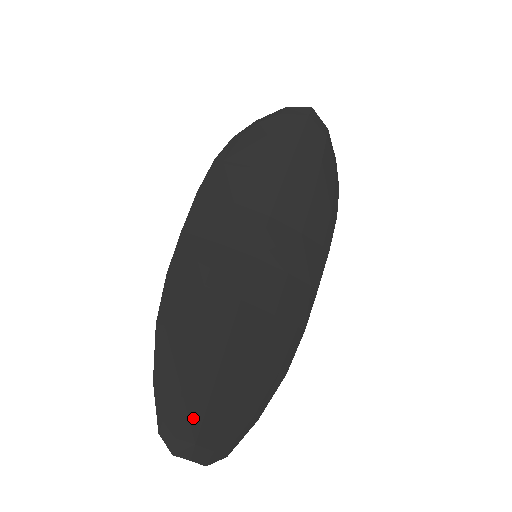
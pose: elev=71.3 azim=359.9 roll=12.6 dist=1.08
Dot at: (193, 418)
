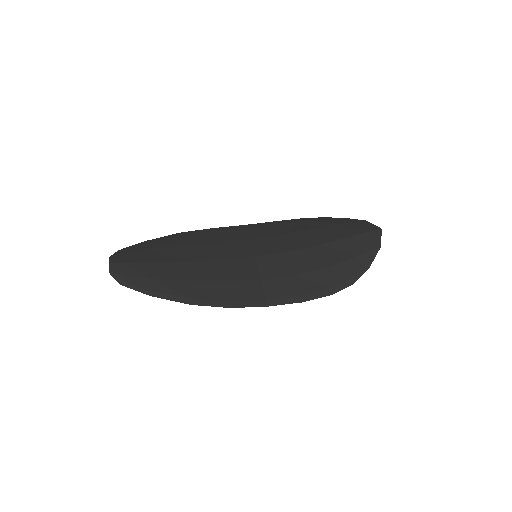
Dot at: (134, 258)
